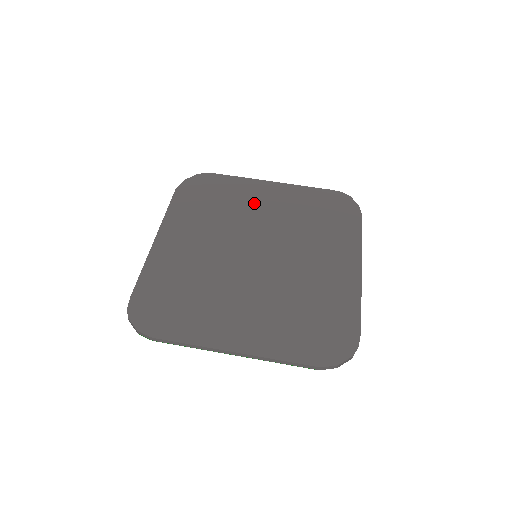
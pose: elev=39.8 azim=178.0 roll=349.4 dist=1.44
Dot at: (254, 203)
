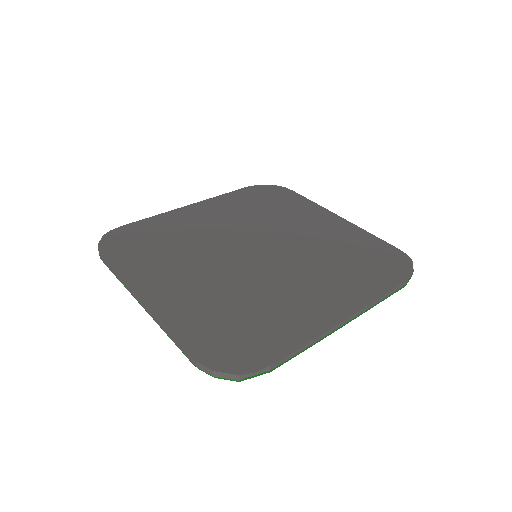
Dot at: (302, 221)
